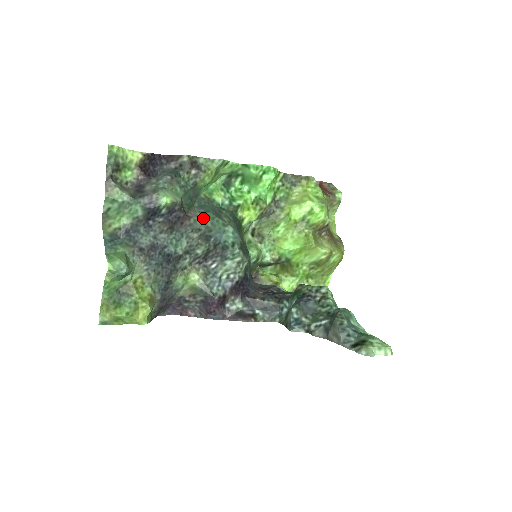
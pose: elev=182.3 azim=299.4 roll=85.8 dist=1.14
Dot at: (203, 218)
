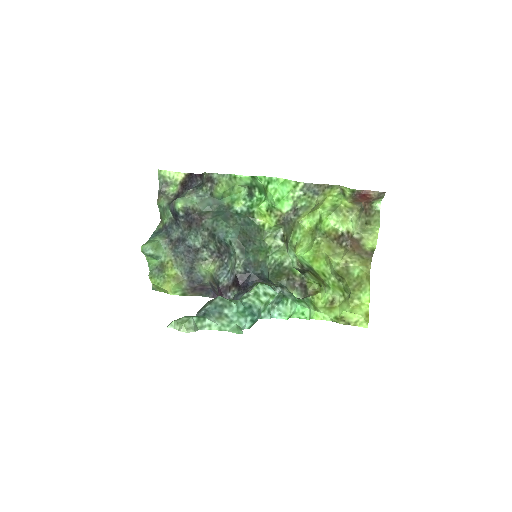
Dot at: (212, 220)
